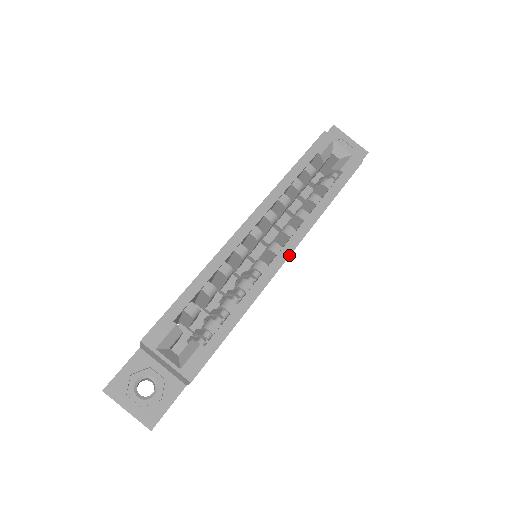
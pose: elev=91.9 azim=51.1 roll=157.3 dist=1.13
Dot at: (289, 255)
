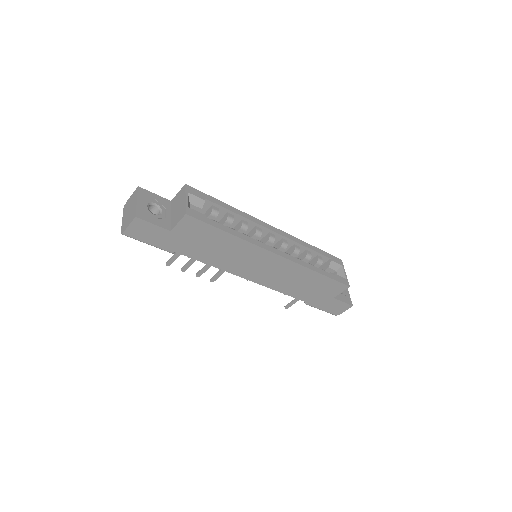
Dot at: (279, 255)
